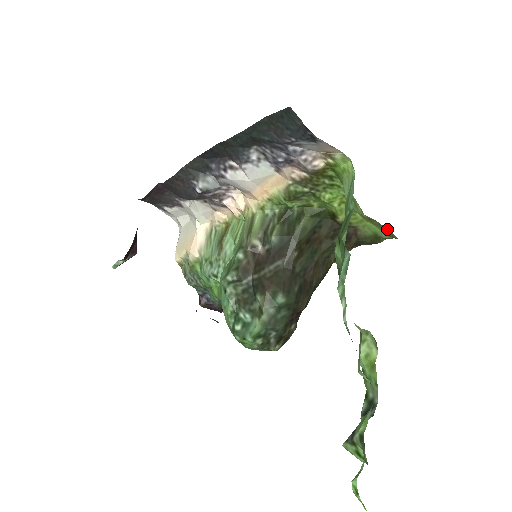
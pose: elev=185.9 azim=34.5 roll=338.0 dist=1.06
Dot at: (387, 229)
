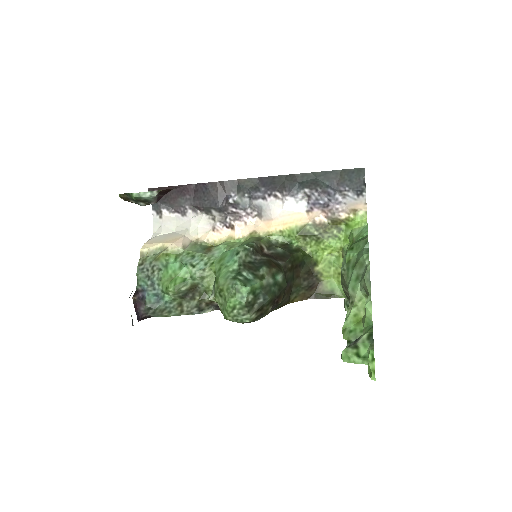
Dot at: occluded
